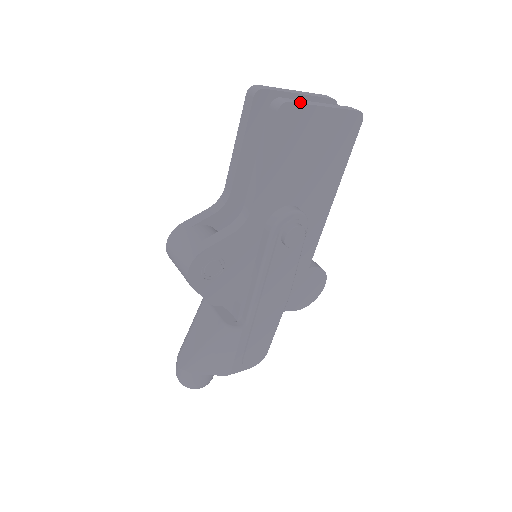
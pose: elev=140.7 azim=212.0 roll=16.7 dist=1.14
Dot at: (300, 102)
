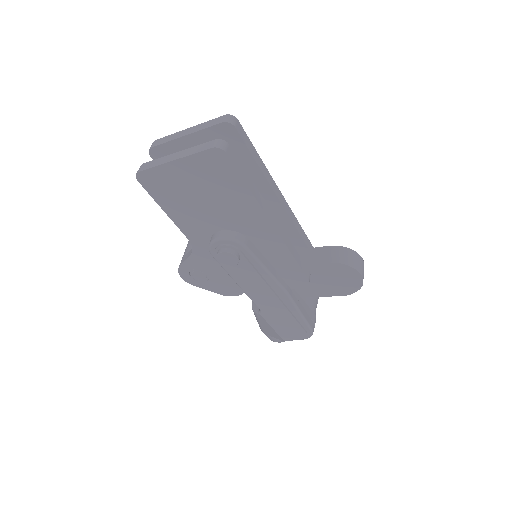
Dot at: (151, 166)
